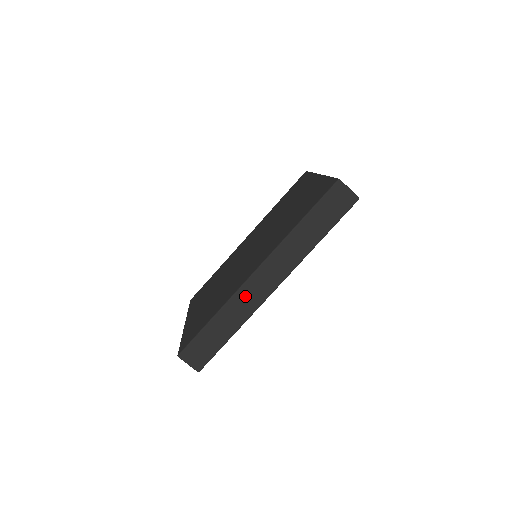
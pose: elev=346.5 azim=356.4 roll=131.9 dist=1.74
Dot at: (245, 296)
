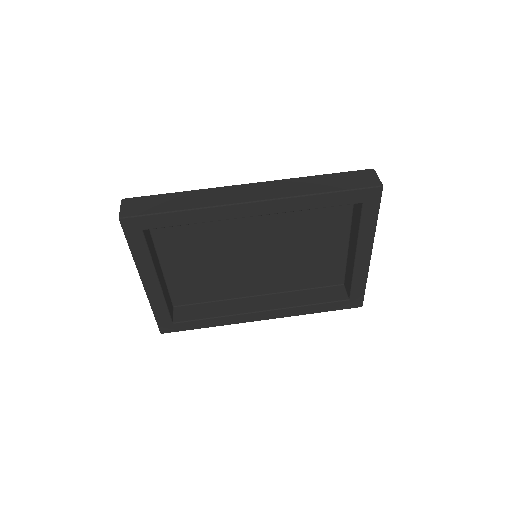
Dot at: (222, 193)
